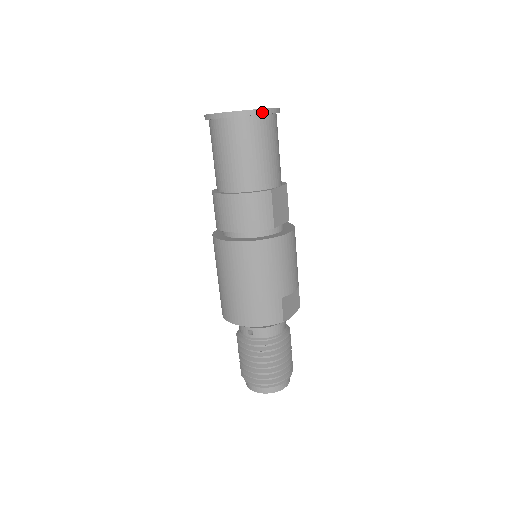
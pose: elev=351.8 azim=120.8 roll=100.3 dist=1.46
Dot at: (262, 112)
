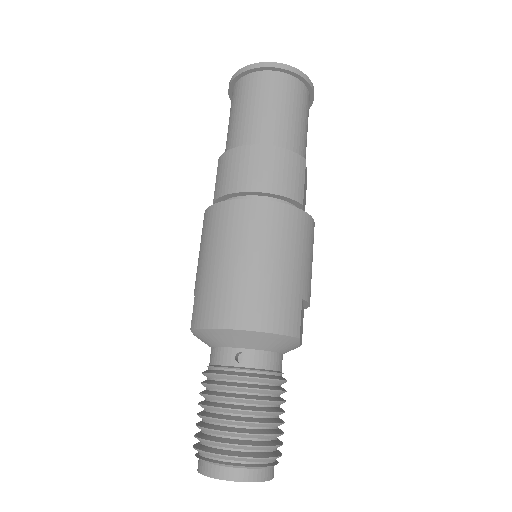
Dot at: (308, 81)
